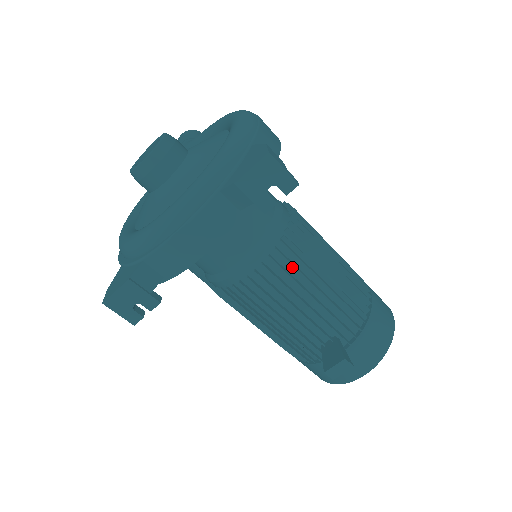
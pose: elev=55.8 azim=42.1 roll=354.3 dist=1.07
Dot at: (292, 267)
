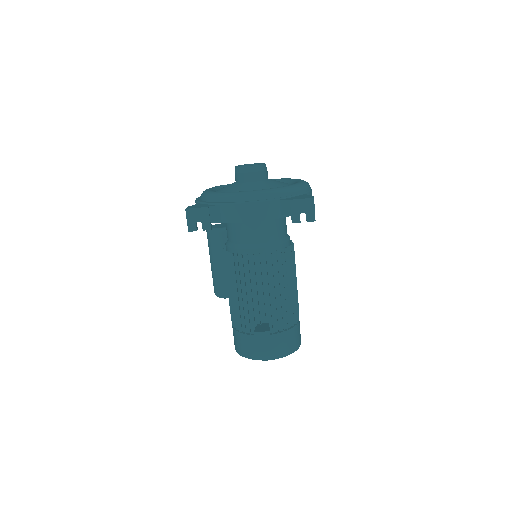
Dot at: (276, 267)
